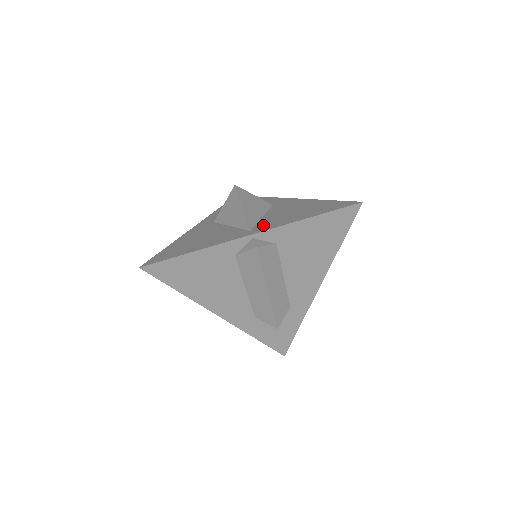
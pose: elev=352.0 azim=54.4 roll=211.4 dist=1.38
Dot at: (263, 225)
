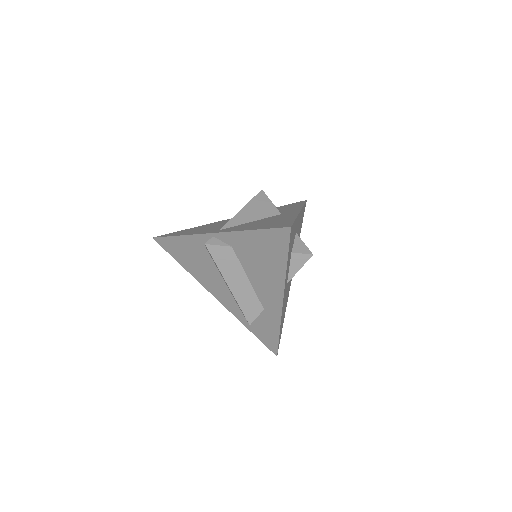
Dot at: (231, 228)
